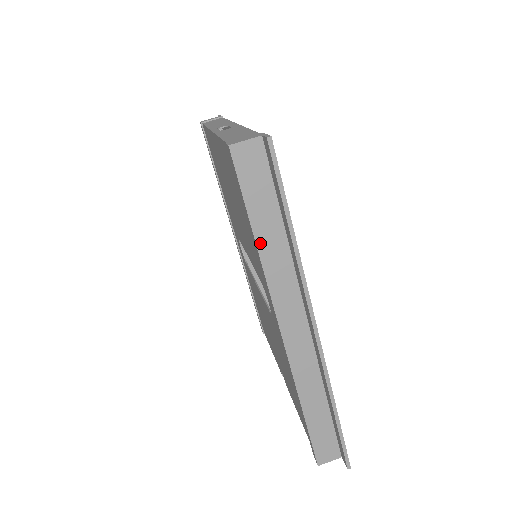
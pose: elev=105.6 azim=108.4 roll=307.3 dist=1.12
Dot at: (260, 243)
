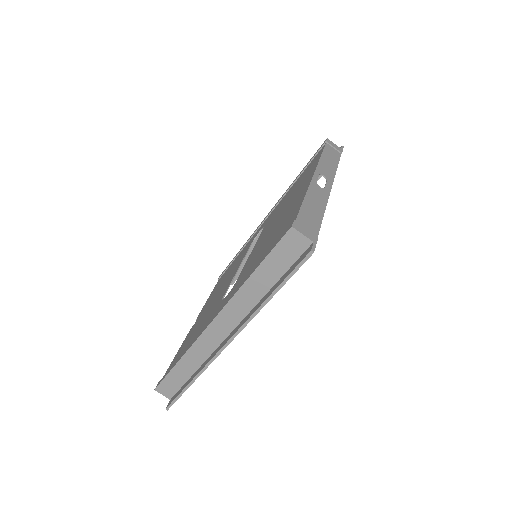
Dot at: (251, 280)
